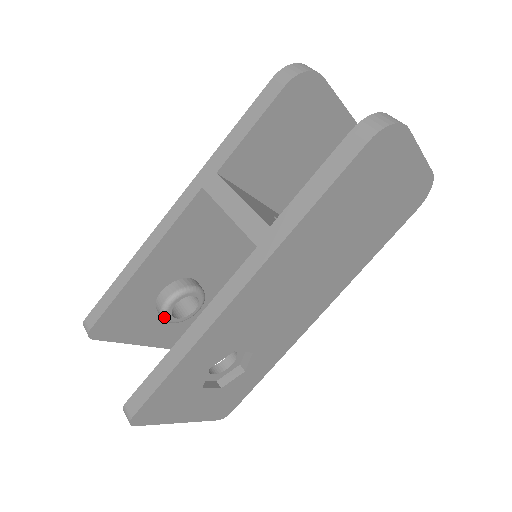
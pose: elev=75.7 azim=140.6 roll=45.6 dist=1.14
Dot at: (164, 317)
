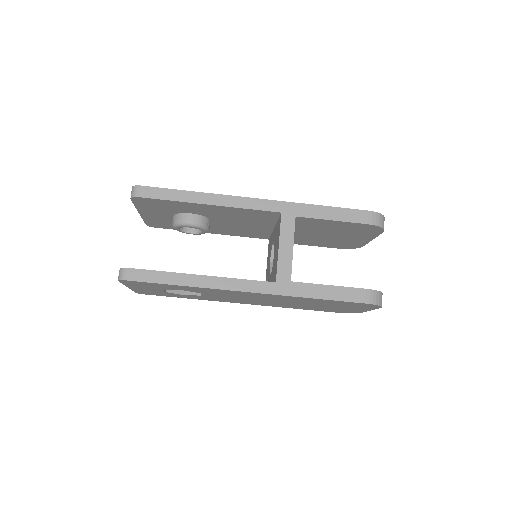
Dot at: (176, 225)
